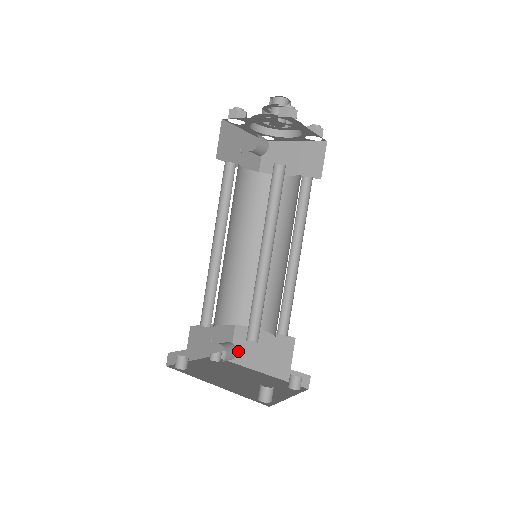
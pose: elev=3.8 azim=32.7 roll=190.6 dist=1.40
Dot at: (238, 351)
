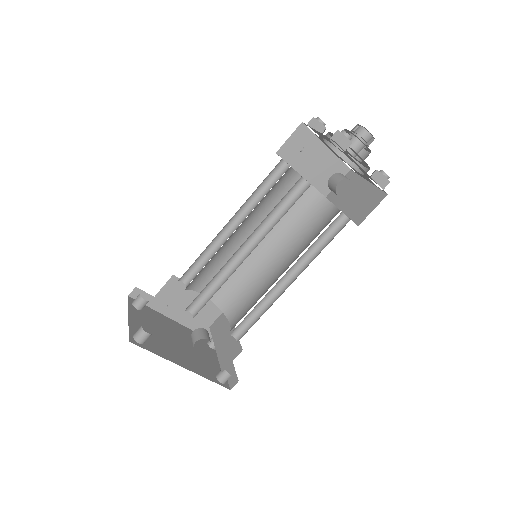
Dot at: (162, 300)
